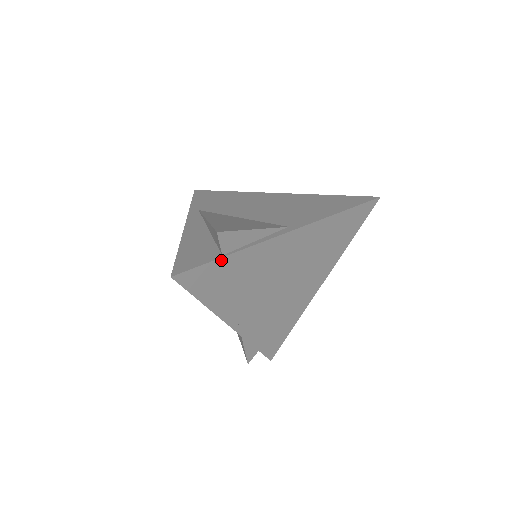
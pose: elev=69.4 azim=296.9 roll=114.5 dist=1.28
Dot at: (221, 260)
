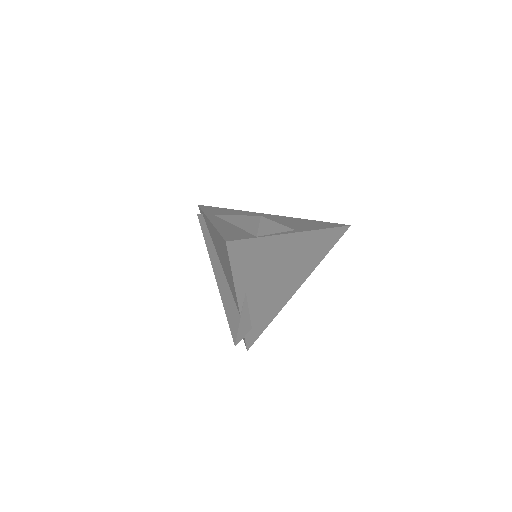
Dot at: (256, 240)
